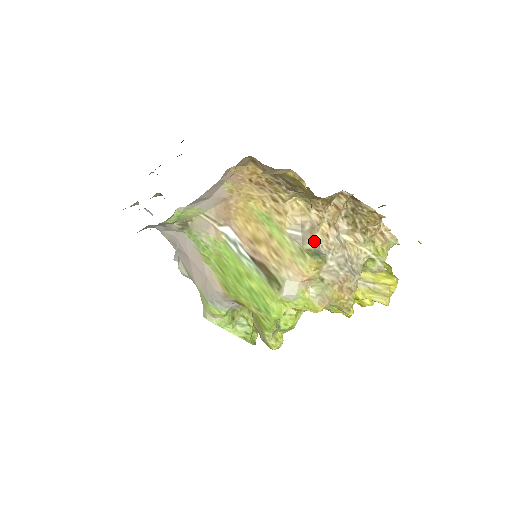
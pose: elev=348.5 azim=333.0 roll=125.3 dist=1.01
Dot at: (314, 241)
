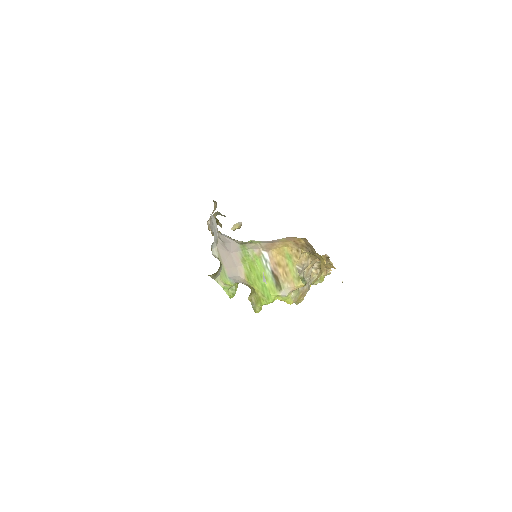
Dot at: (304, 272)
